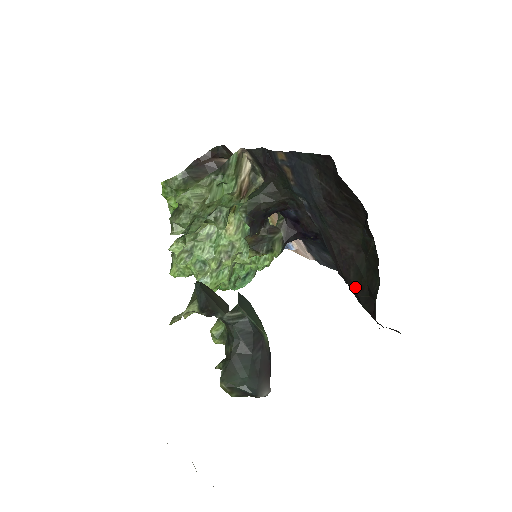
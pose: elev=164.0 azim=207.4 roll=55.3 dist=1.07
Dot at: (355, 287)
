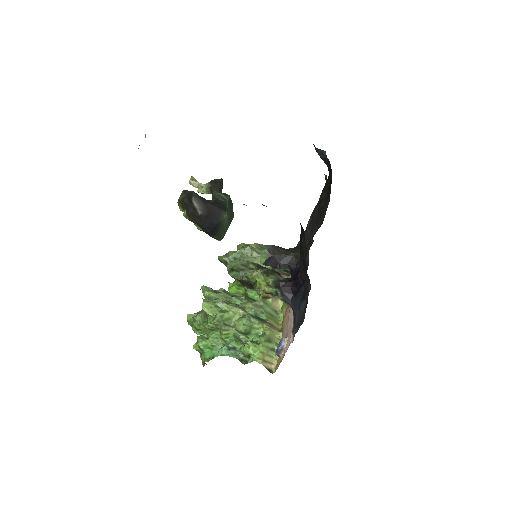
Dot at: occluded
